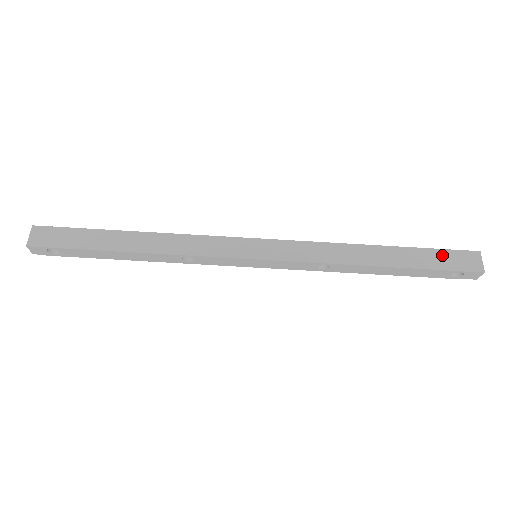
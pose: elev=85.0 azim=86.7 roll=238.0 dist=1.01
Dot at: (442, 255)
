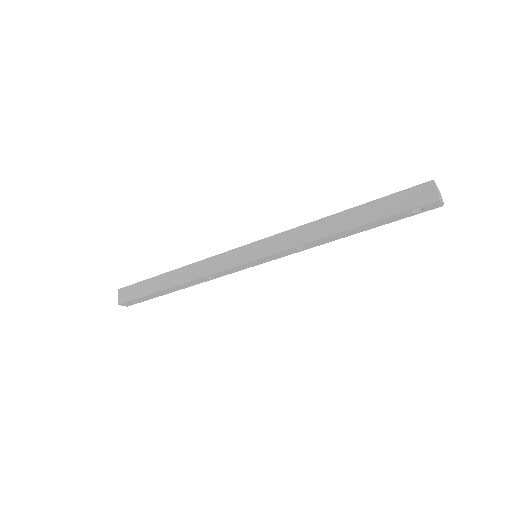
Dot at: (396, 199)
